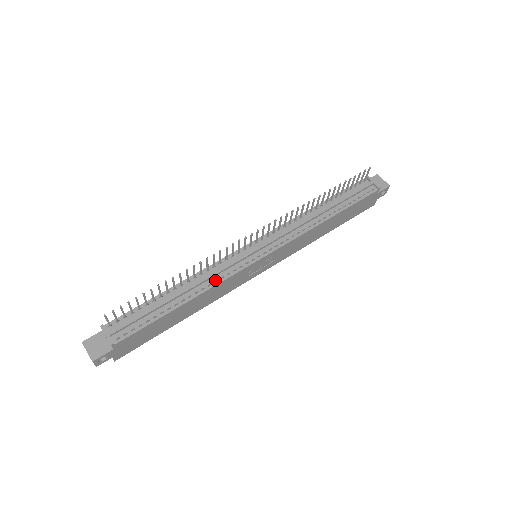
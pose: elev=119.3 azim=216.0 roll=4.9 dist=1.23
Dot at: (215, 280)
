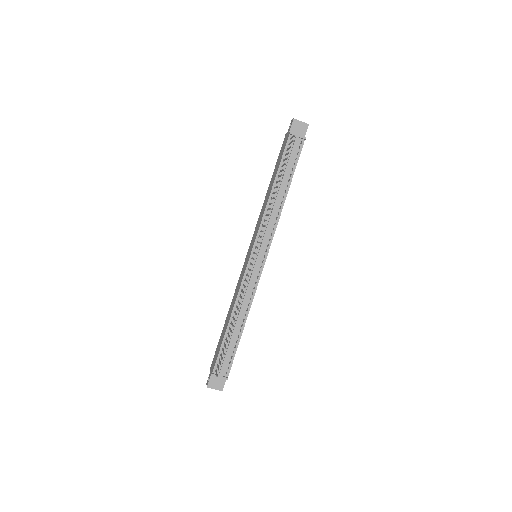
Dot at: (249, 299)
